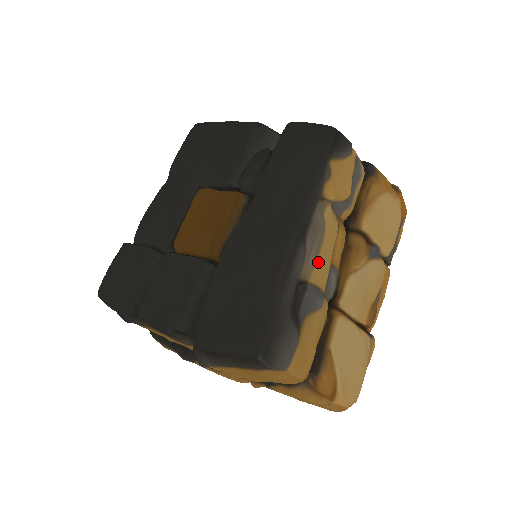
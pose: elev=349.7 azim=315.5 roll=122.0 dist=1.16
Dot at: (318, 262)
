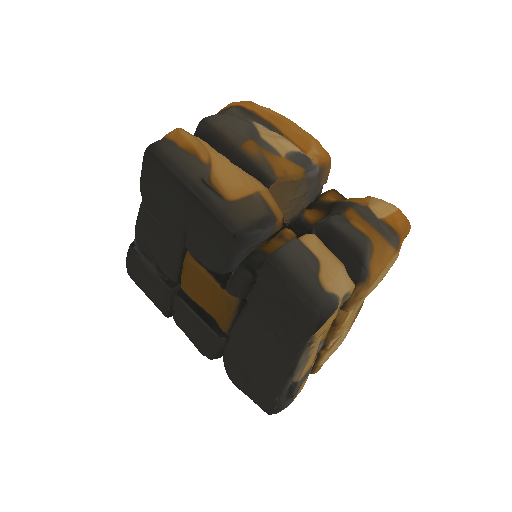
Dot at: (306, 367)
